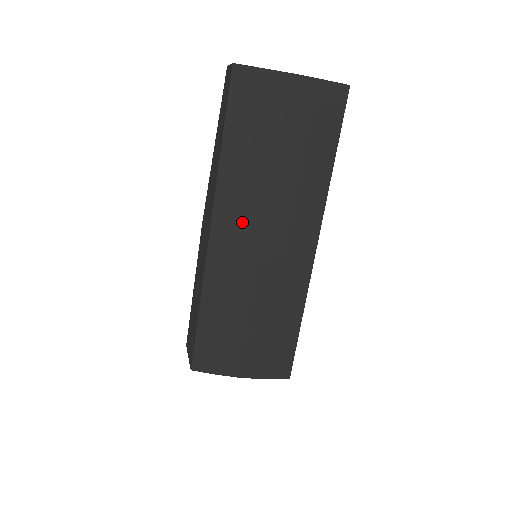
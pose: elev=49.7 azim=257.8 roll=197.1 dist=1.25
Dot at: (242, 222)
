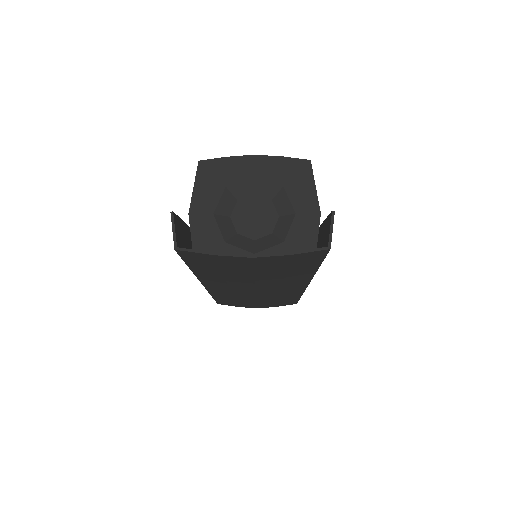
Dot at: (230, 287)
